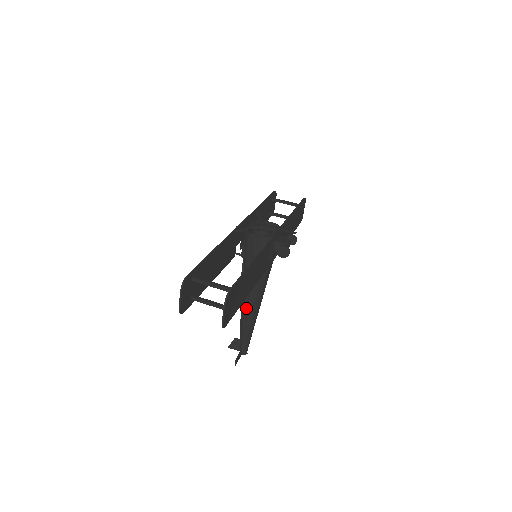
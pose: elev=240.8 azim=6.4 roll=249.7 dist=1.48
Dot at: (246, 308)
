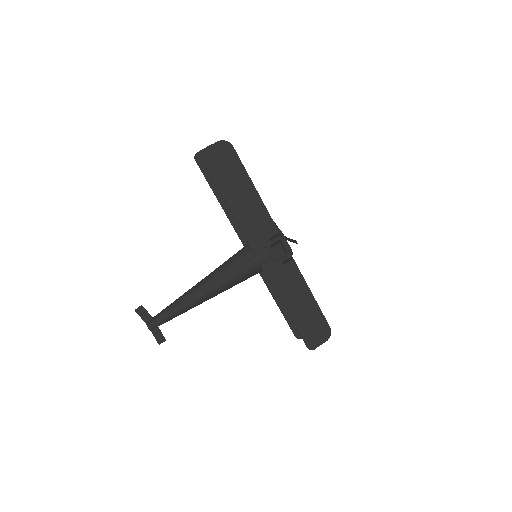
Dot at: (203, 279)
